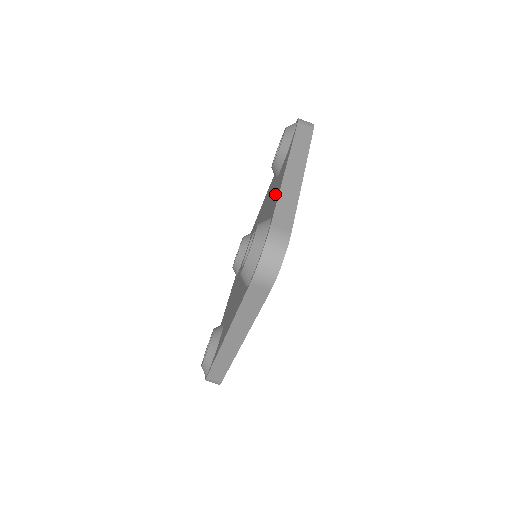
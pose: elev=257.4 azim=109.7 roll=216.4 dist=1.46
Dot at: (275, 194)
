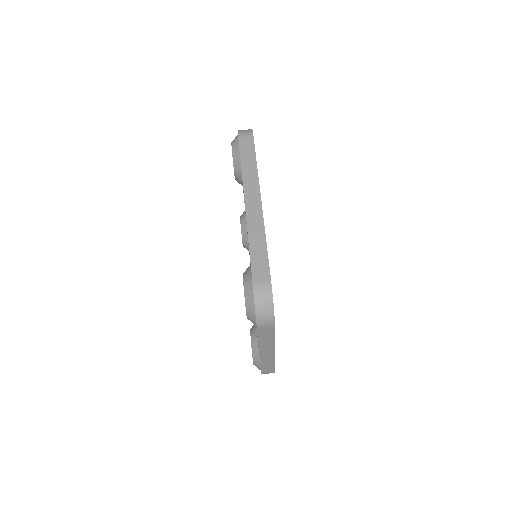
Dot at: occluded
